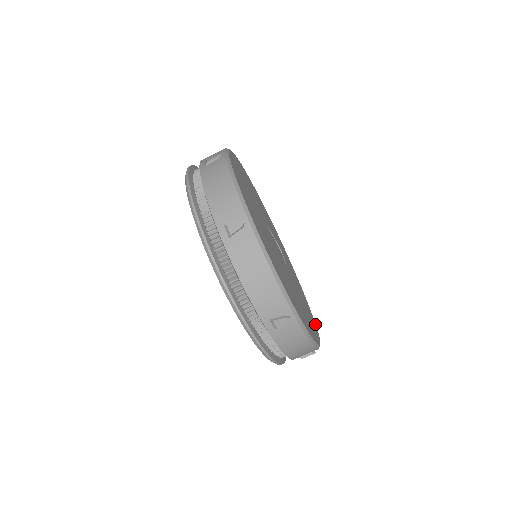
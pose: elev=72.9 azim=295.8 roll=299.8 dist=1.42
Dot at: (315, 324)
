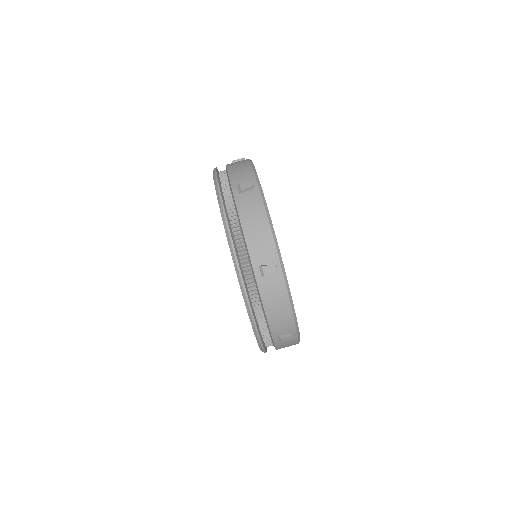
Dot at: occluded
